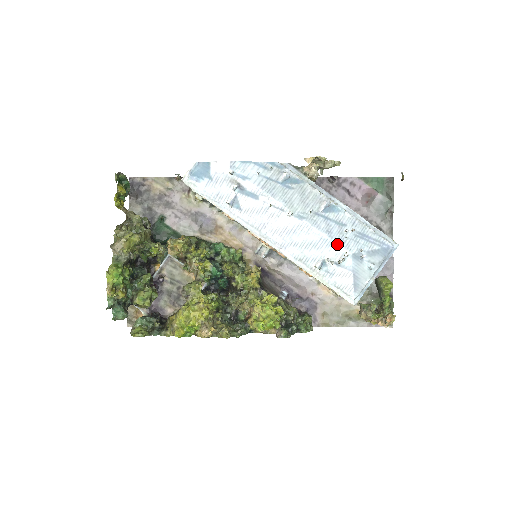
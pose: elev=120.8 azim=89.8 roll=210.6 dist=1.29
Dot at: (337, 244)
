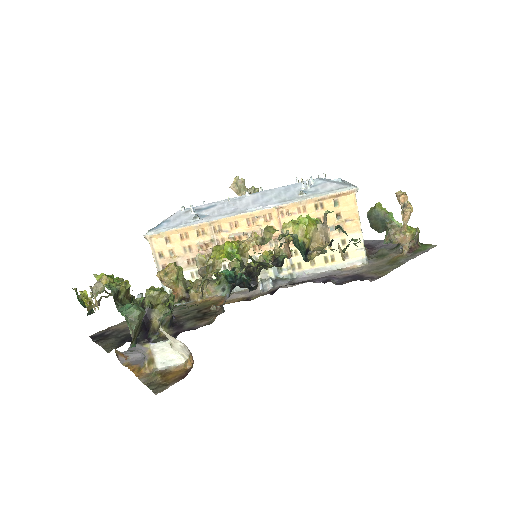
Dot at: (299, 183)
